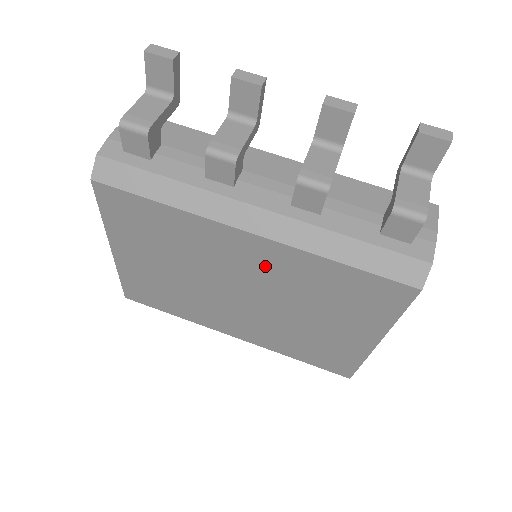
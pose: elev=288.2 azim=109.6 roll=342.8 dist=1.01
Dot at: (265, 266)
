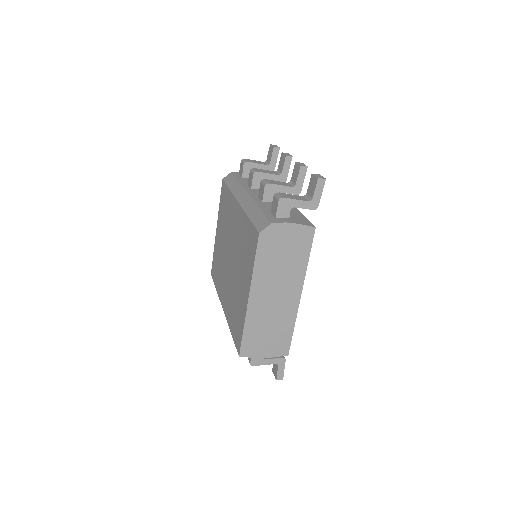
Dot at: (237, 228)
